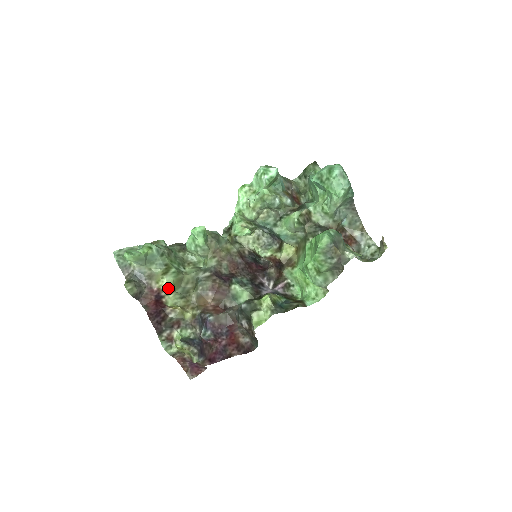
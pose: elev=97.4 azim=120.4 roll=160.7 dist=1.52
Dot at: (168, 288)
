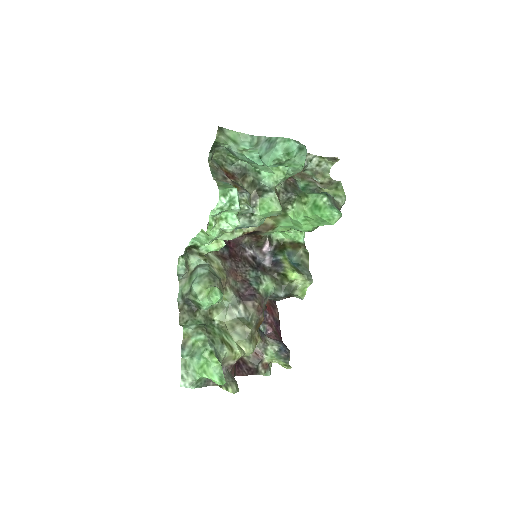
Dot at: (241, 351)
